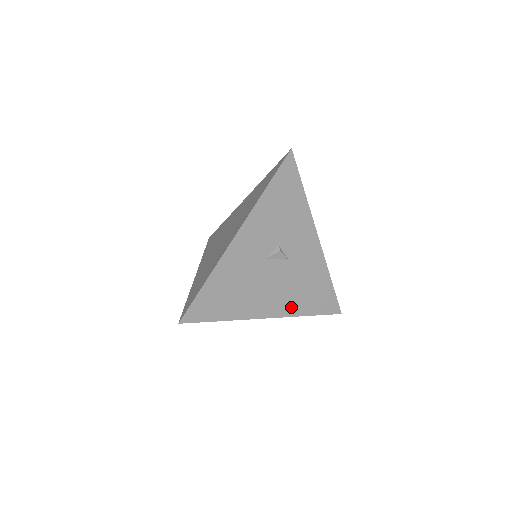
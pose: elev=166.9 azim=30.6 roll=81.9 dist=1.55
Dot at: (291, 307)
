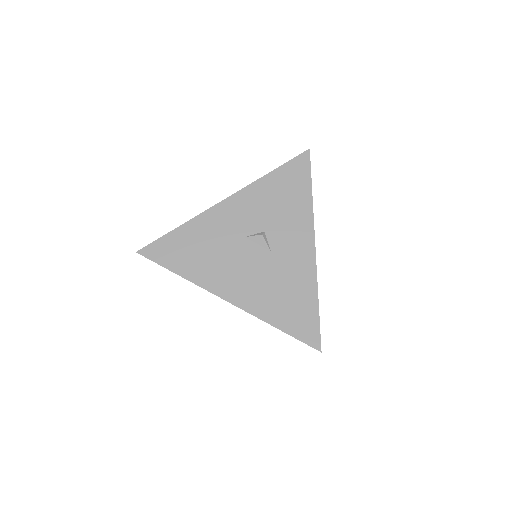
Dot at: (256, 304)
